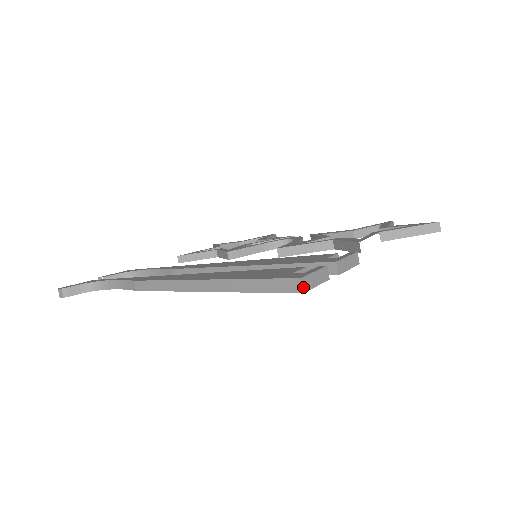
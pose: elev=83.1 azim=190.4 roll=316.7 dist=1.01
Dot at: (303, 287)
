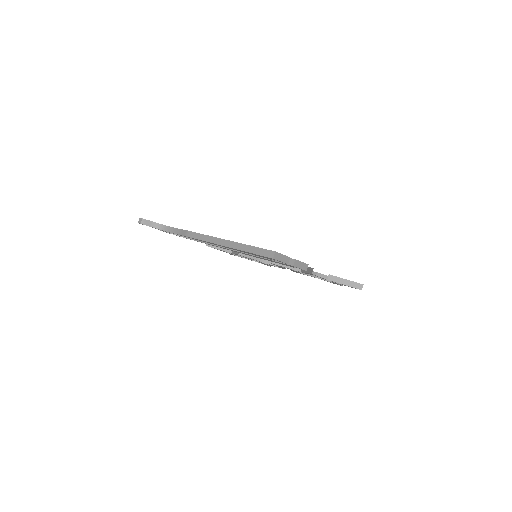
Dot at: (274, 256)
